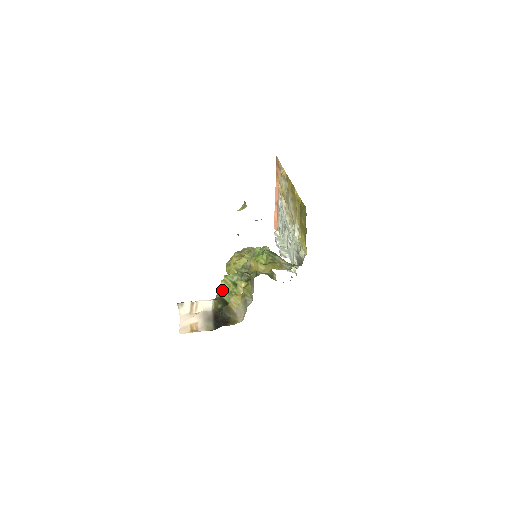
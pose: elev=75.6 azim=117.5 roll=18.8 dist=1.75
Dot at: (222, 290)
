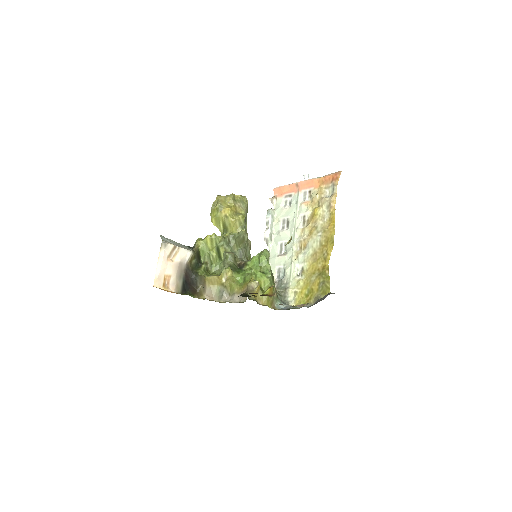
Dot at: (203, 244)
